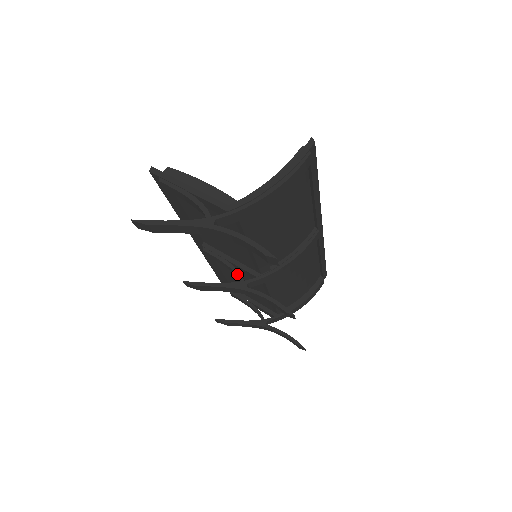
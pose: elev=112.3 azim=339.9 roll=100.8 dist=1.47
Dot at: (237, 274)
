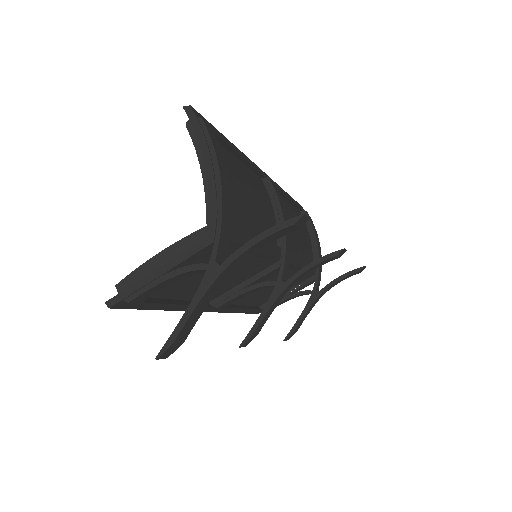
Dot at: (265, 285)
